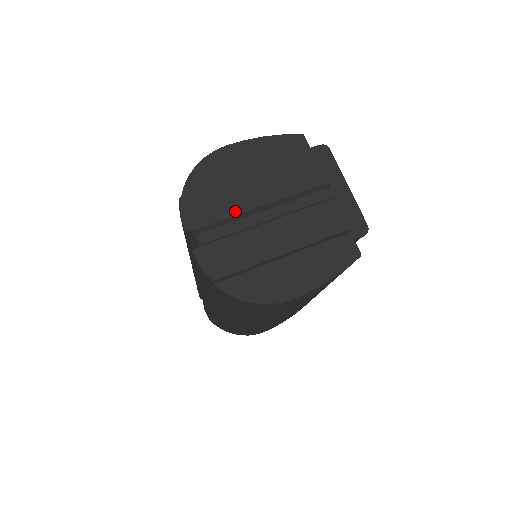
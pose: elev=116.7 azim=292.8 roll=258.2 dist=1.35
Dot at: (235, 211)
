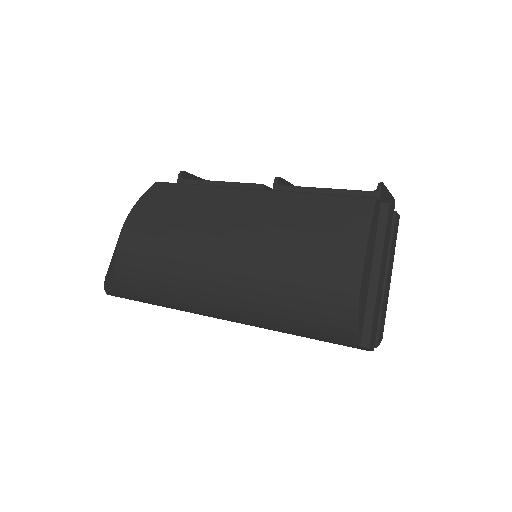
Dot at: occluded
